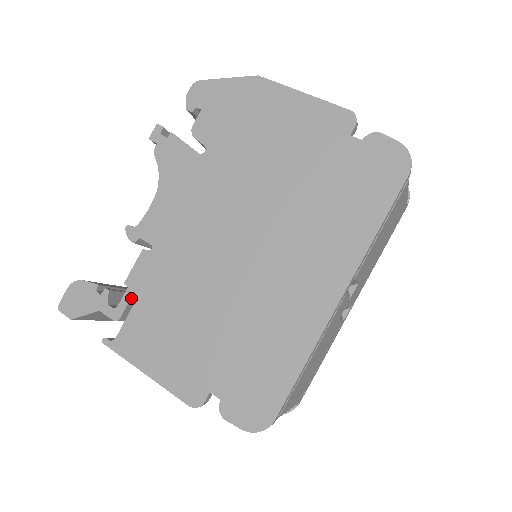
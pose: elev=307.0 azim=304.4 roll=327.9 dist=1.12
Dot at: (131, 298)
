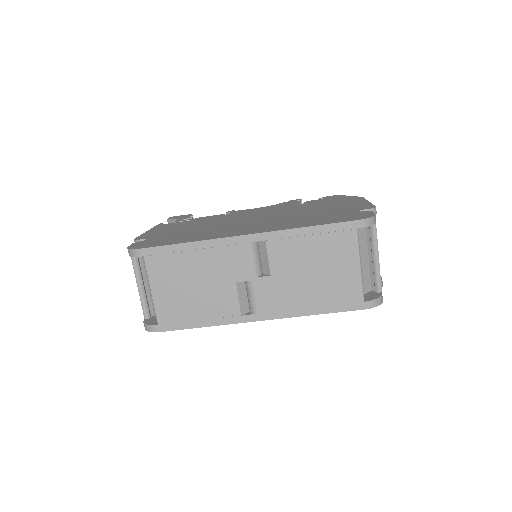
Dot at: occluded
